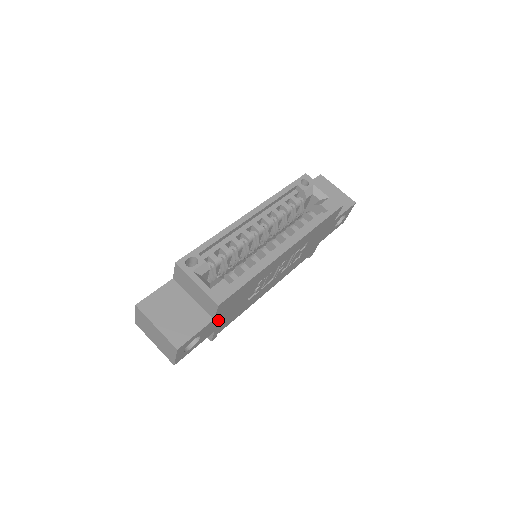
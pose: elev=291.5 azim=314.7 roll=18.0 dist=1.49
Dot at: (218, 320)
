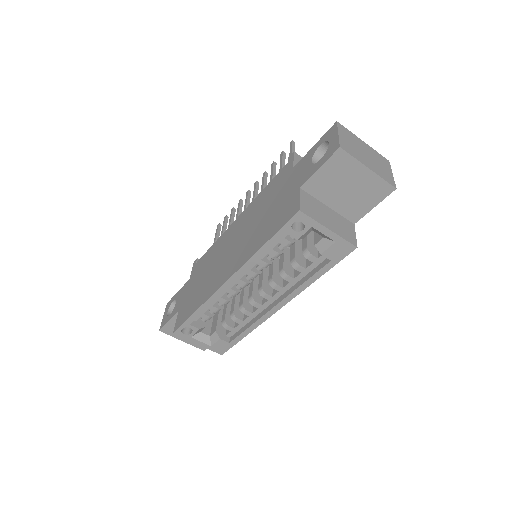
Dot at: occluded
